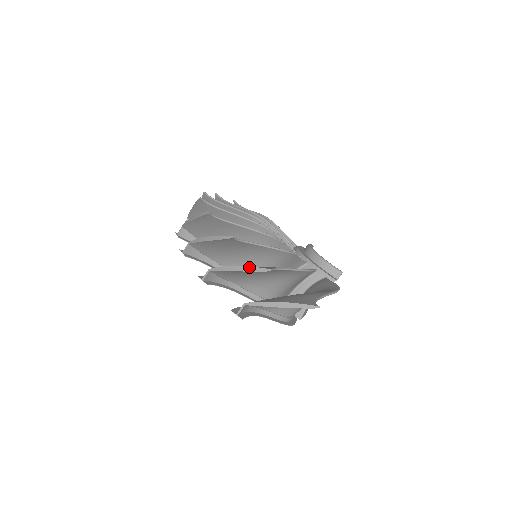
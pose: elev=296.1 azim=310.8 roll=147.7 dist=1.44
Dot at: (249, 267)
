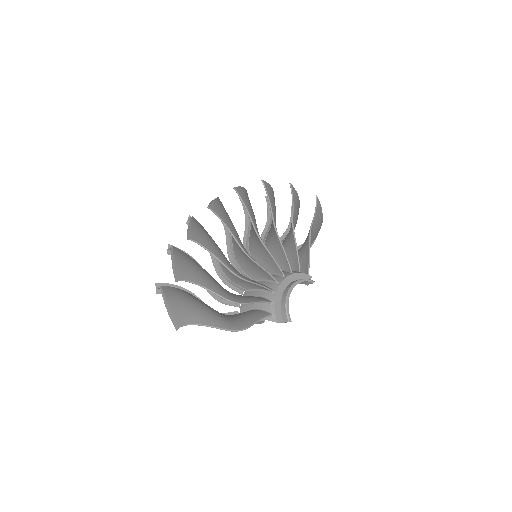
Dot at: (174, 267)
